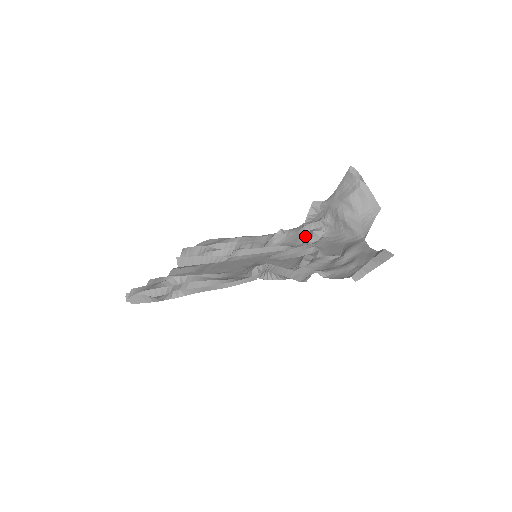
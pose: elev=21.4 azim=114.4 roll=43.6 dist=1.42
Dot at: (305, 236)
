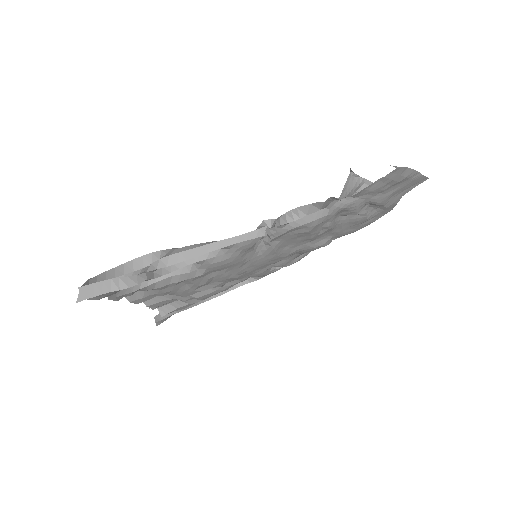
Dot at: occluded
